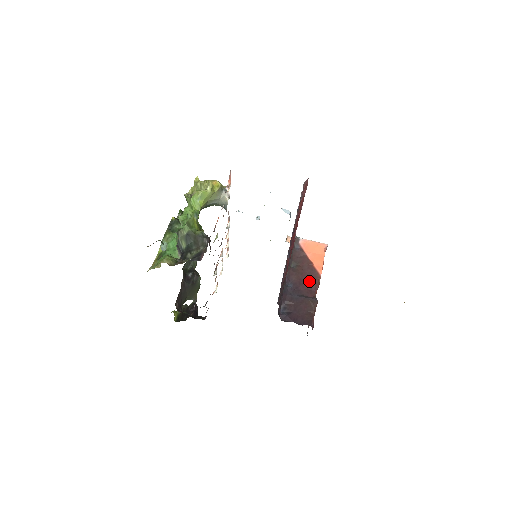
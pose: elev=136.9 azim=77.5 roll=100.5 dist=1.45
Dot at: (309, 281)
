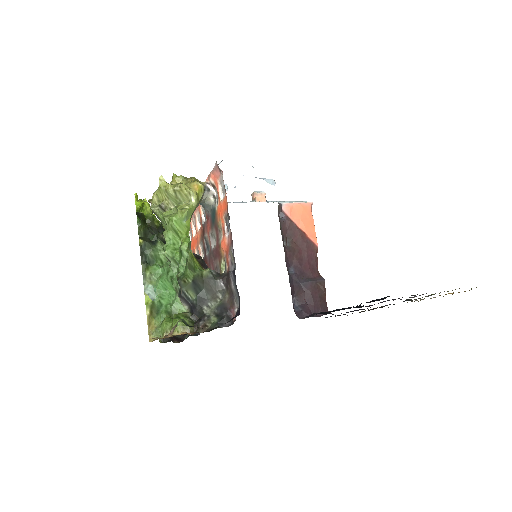
Dot at: (309, 258)
